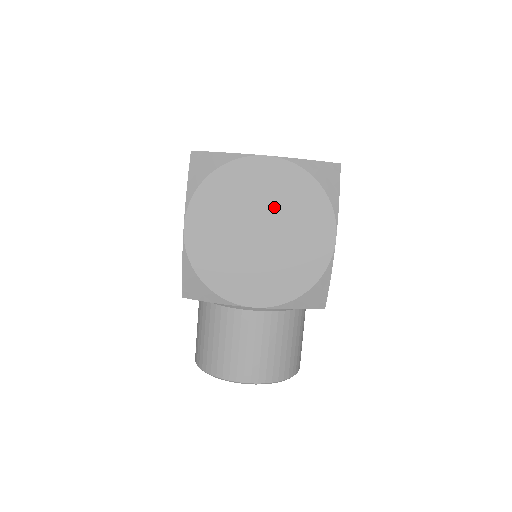
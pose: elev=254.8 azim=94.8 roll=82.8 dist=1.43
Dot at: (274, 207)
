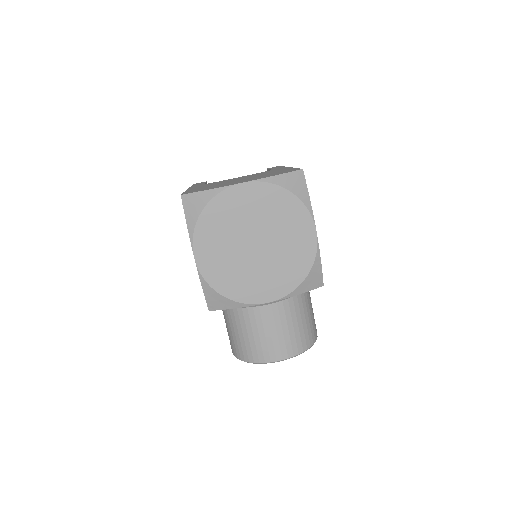
Dot at: (260, 221)
